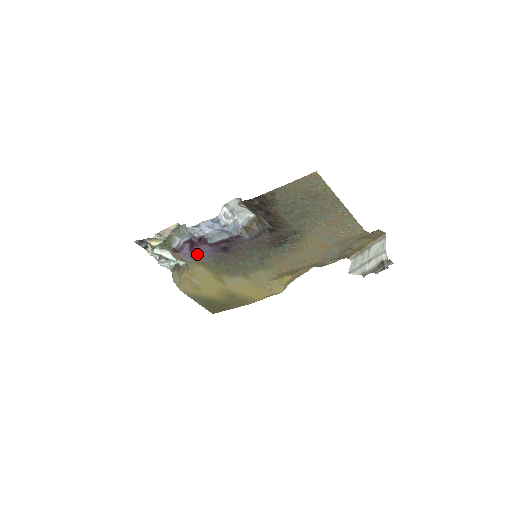
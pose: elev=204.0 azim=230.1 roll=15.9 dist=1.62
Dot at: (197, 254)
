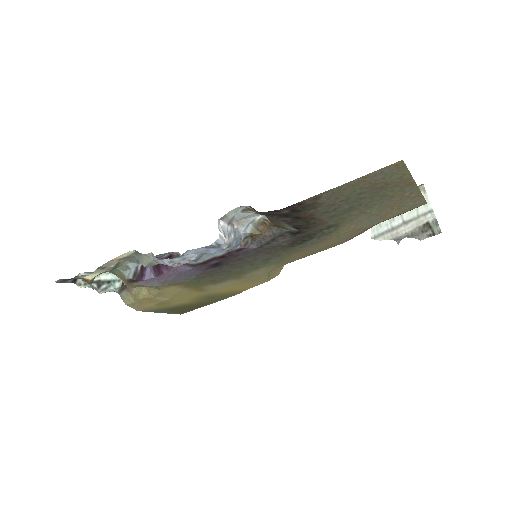
Dot at: (169, 277)
